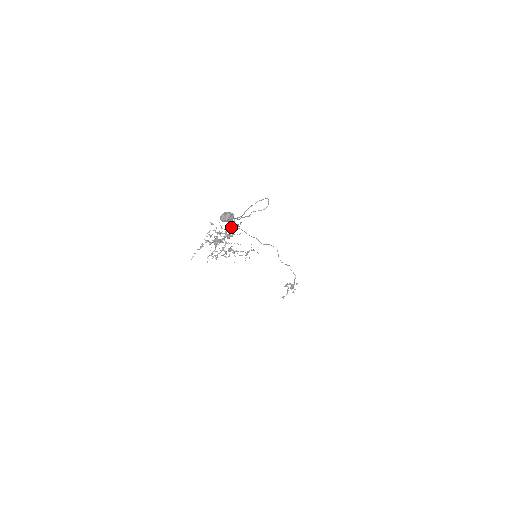
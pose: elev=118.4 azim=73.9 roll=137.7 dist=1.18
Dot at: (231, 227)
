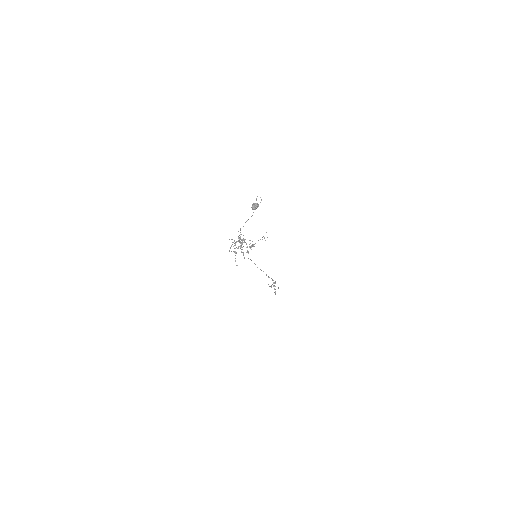
Dot at: occluded
